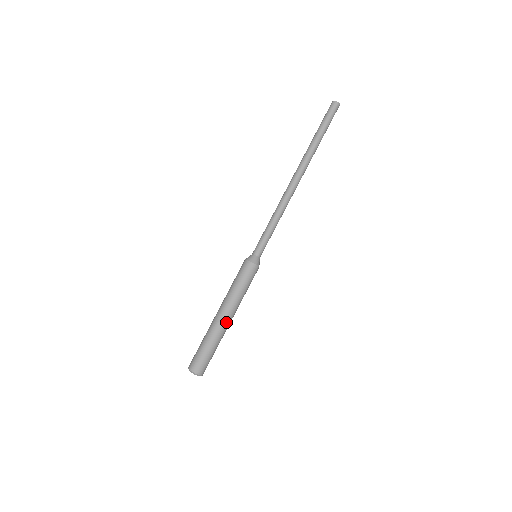
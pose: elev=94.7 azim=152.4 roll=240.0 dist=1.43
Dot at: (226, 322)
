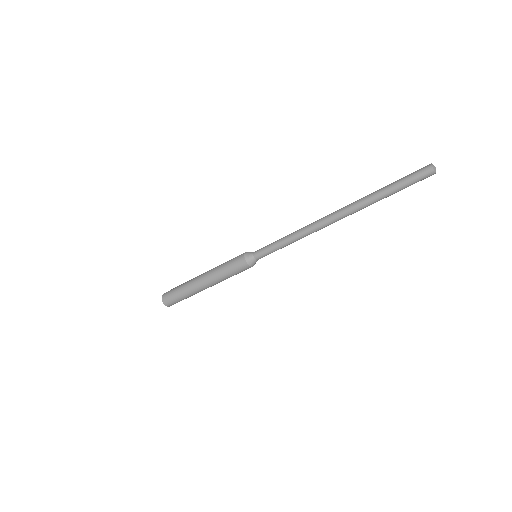
Dot at: occluded
